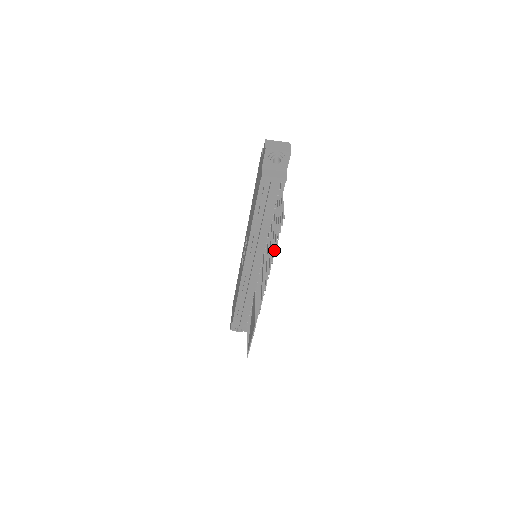
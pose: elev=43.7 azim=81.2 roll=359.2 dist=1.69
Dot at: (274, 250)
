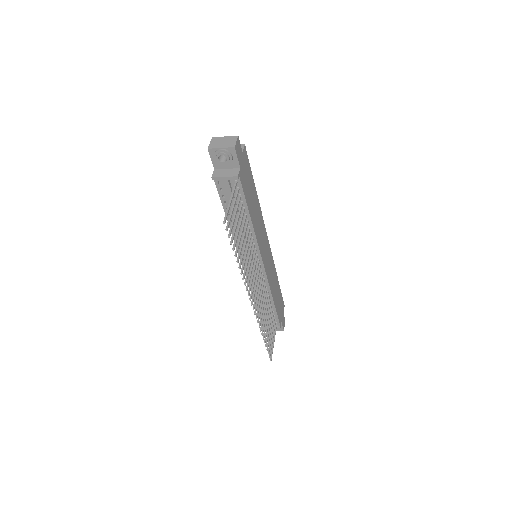
Dot at: (234, 255)
